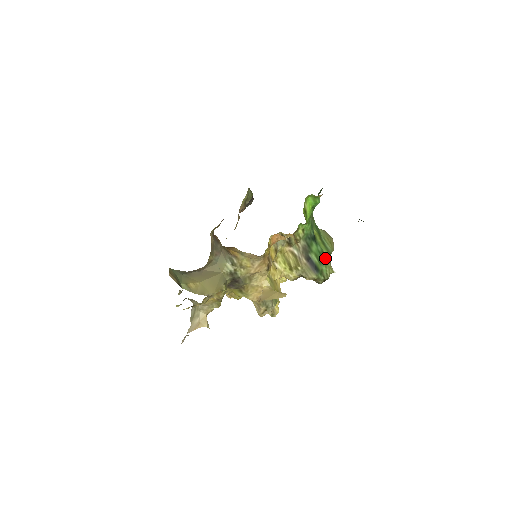
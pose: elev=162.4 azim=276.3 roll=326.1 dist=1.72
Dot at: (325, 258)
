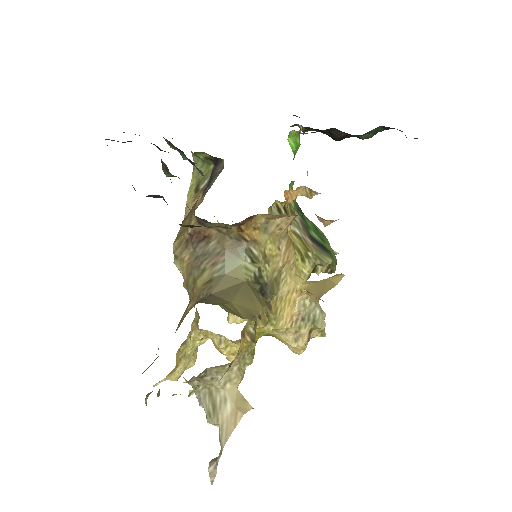
Dot at: (322, 235)
